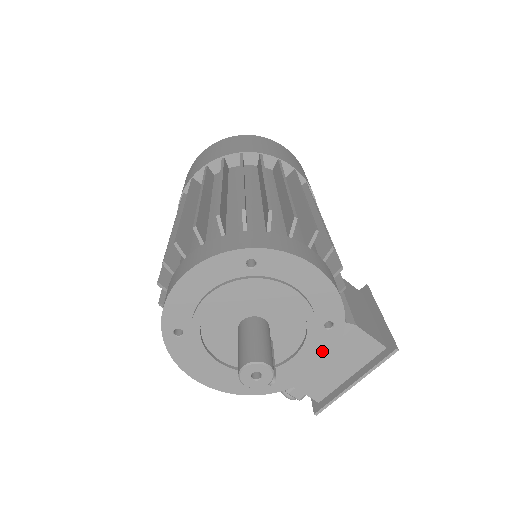
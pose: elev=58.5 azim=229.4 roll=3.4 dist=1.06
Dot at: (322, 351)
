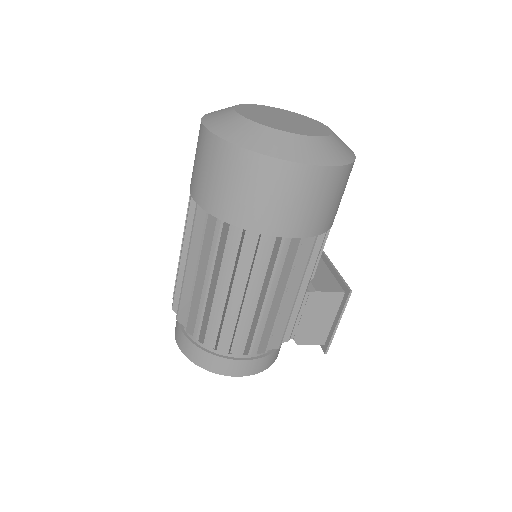
Dot at: occluded
